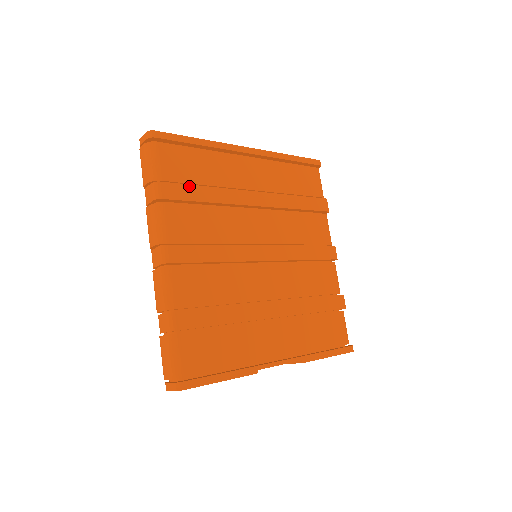
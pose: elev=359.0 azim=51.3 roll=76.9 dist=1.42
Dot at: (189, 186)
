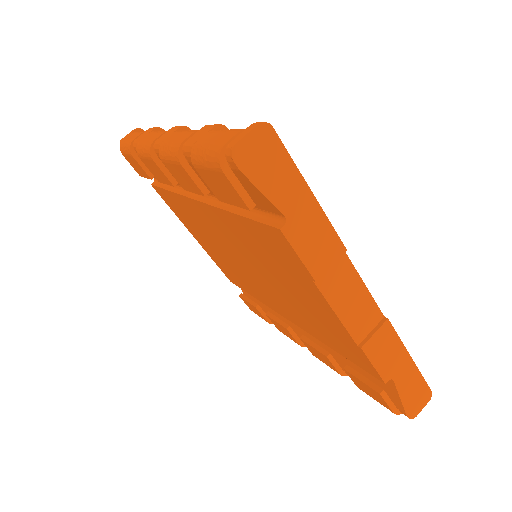
Dot at: occluded
